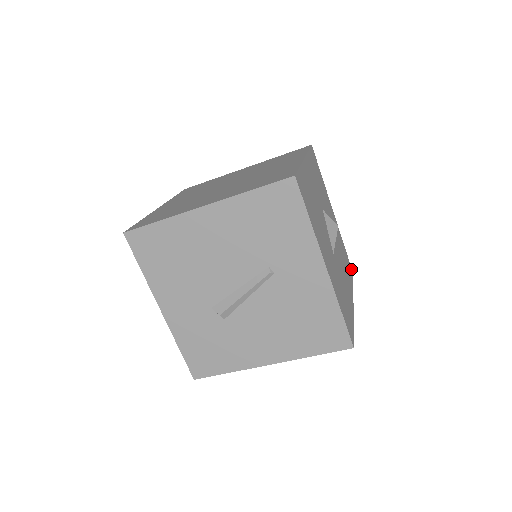
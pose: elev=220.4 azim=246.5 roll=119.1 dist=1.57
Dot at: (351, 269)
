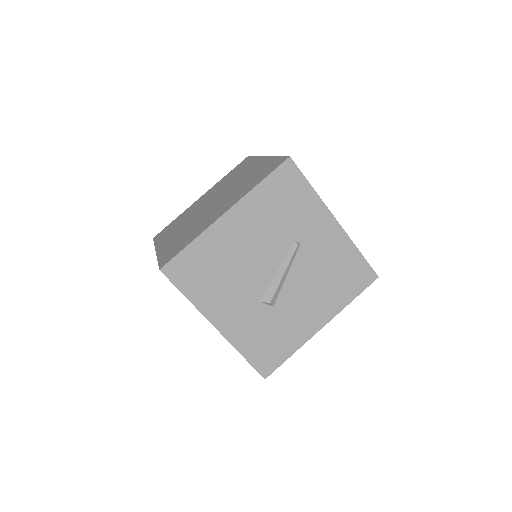
Dot at: occluded
